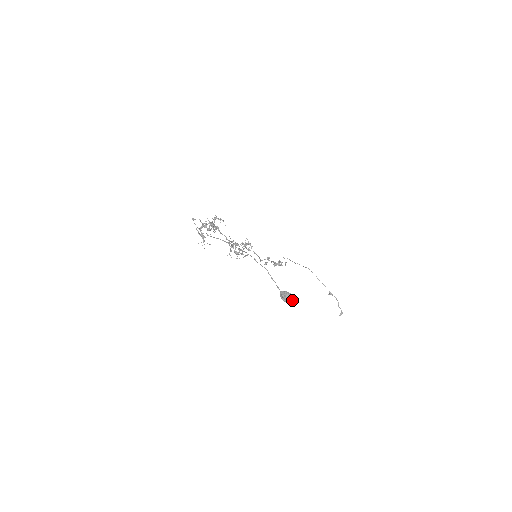
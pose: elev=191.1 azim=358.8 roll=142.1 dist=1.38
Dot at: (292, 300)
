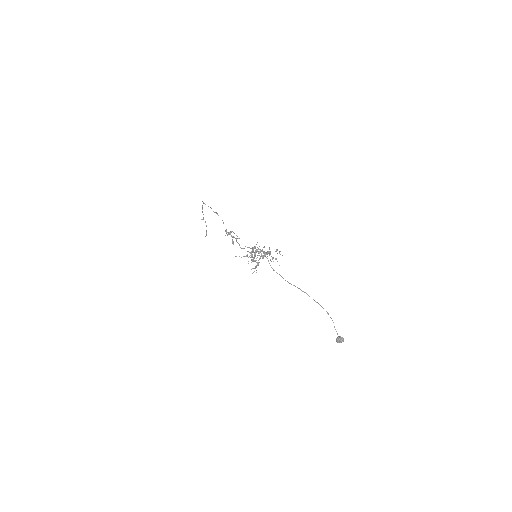
Dot at: occluded
